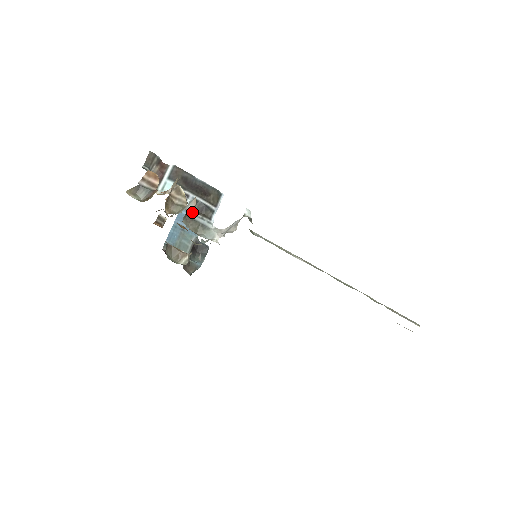
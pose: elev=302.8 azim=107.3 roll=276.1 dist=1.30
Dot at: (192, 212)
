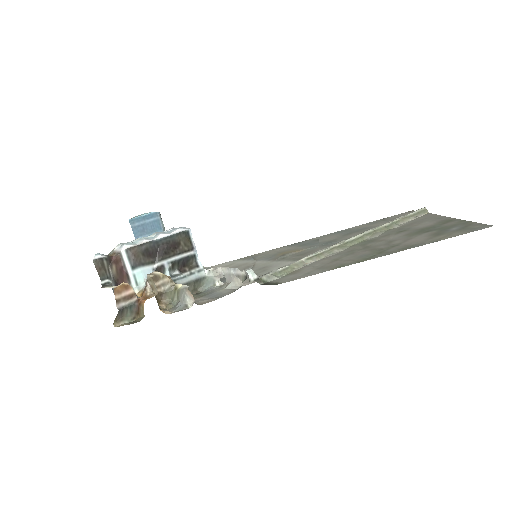
Dot at: (178, 277)
